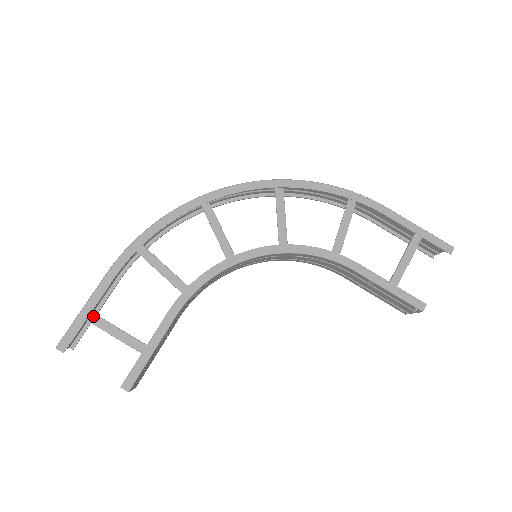
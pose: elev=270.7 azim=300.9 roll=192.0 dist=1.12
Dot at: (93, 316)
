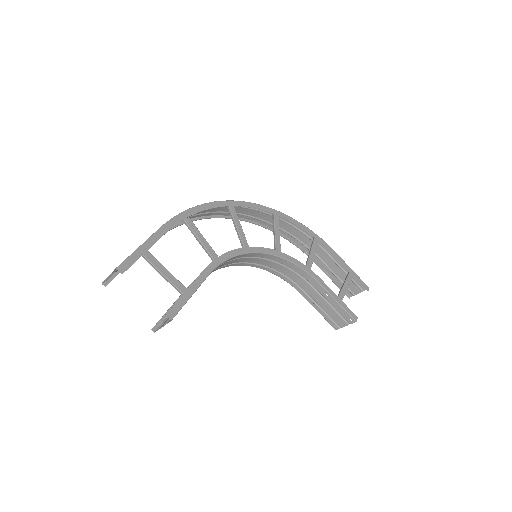
Dot at: (148, 254)
